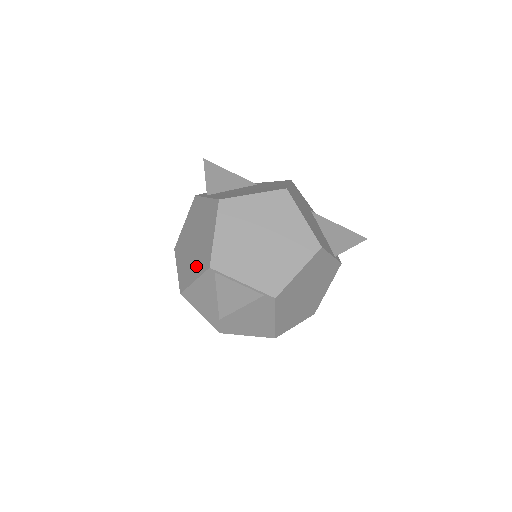
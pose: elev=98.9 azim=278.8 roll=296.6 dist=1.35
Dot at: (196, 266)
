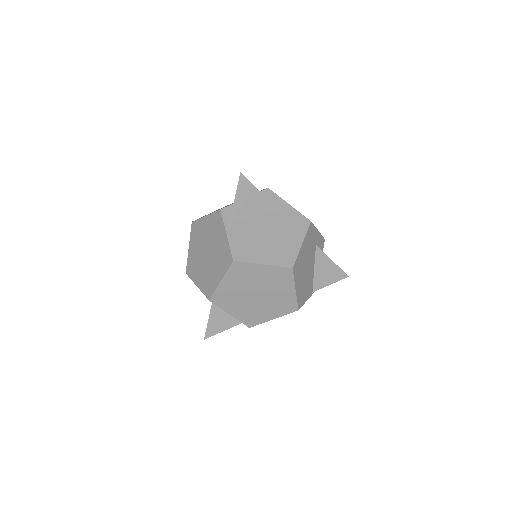
Dot at: (201, 278)
